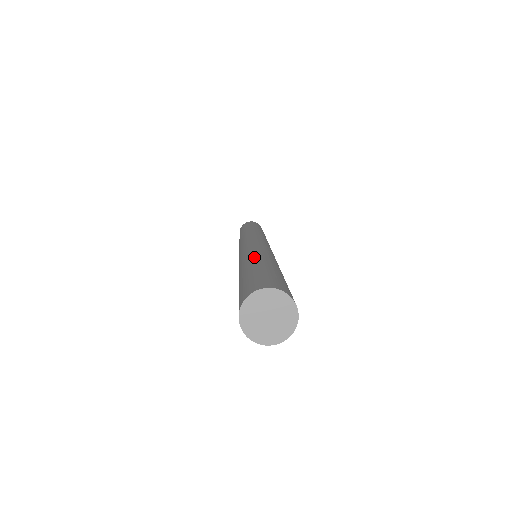
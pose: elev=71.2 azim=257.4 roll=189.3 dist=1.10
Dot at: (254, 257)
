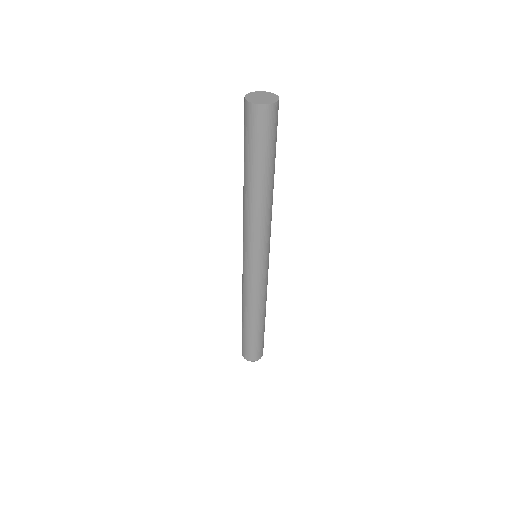
Dot at: occluded
